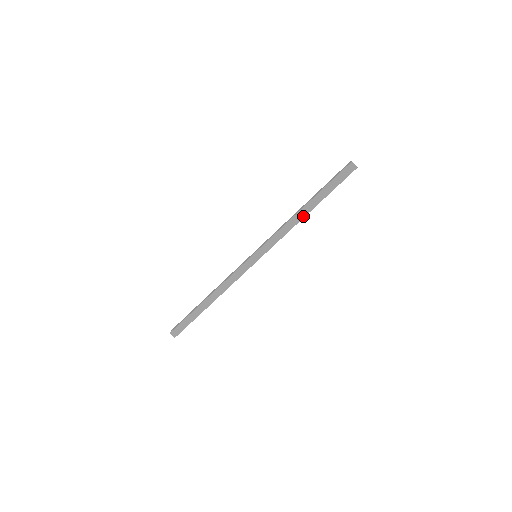
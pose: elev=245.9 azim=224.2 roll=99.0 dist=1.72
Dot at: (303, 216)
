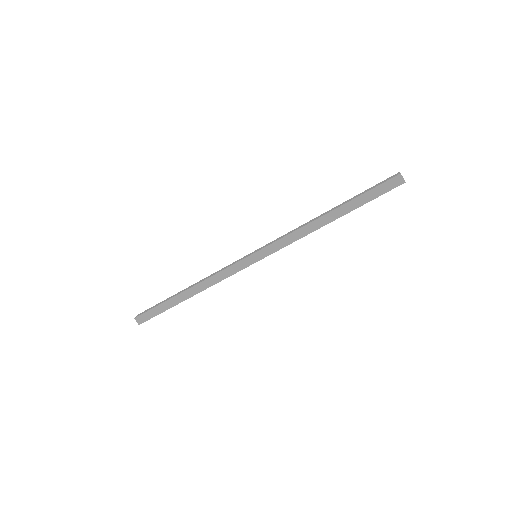
Dot at: (324, 224)
